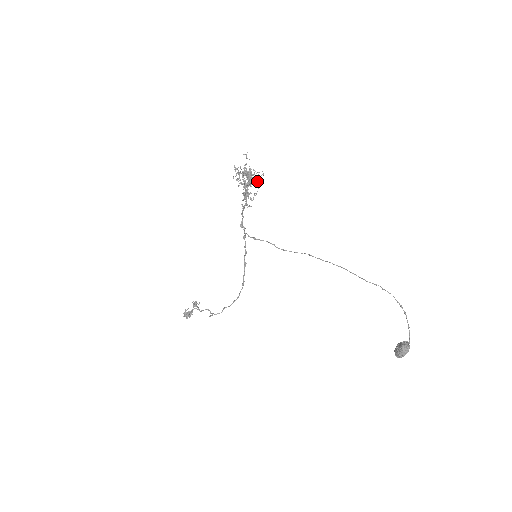
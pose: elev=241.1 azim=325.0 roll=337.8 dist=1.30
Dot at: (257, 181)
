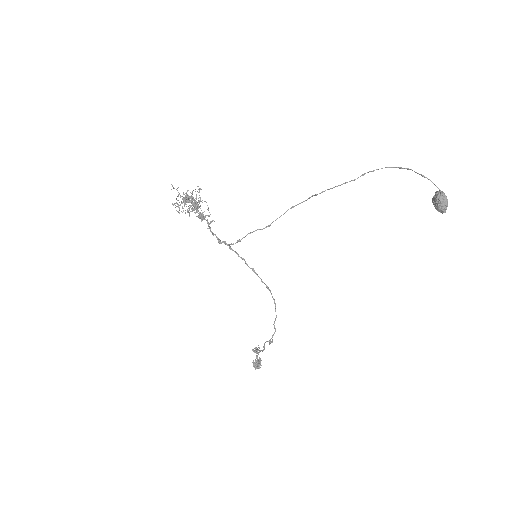
Dot at: (200, 198)
